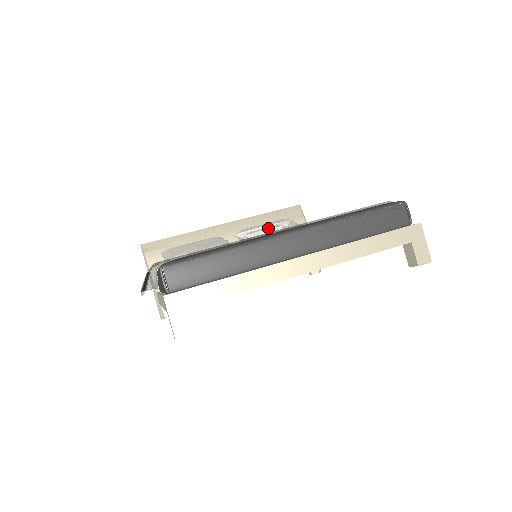
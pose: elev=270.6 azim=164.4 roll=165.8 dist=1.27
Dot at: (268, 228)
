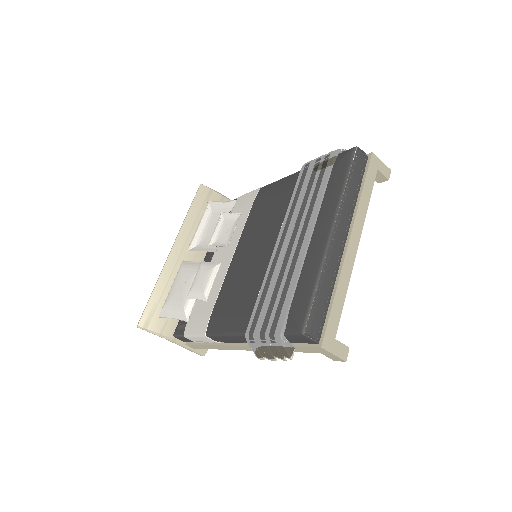
Dot at: (216, 225)
